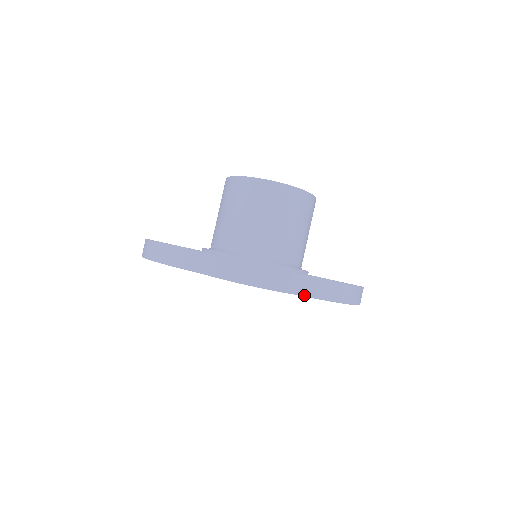
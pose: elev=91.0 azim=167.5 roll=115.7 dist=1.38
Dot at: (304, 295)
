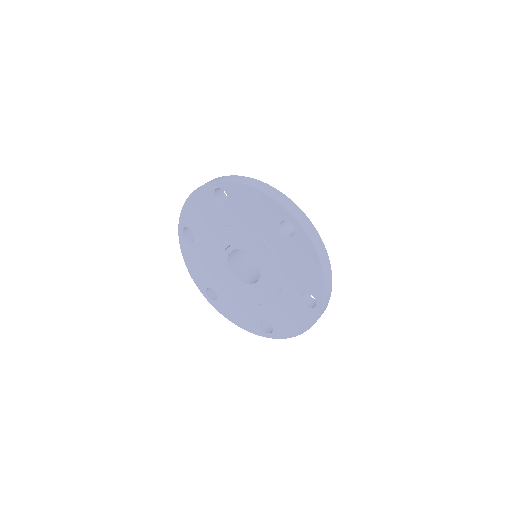
Dot at: (295, 217)
